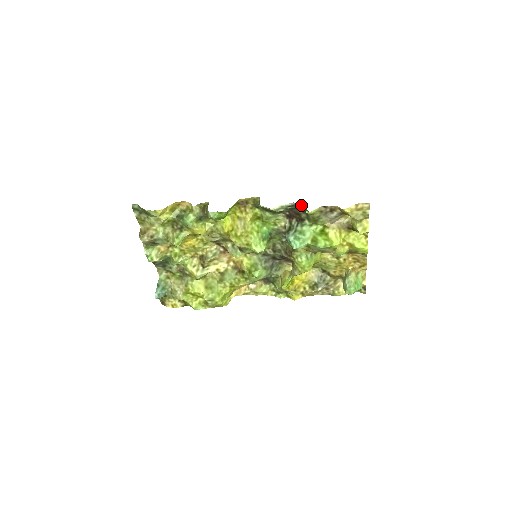
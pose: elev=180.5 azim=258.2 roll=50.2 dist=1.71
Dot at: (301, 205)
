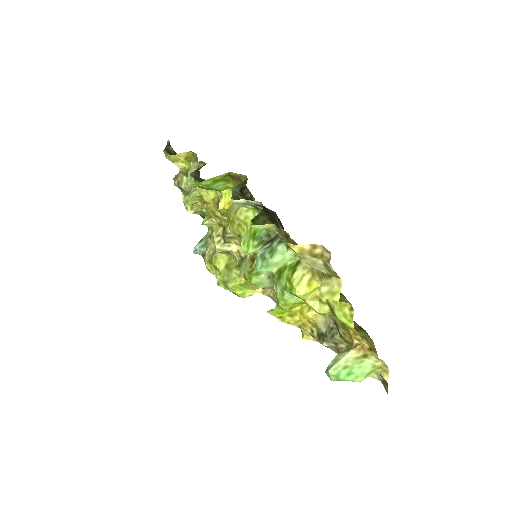
Dot at: (266, 210)
